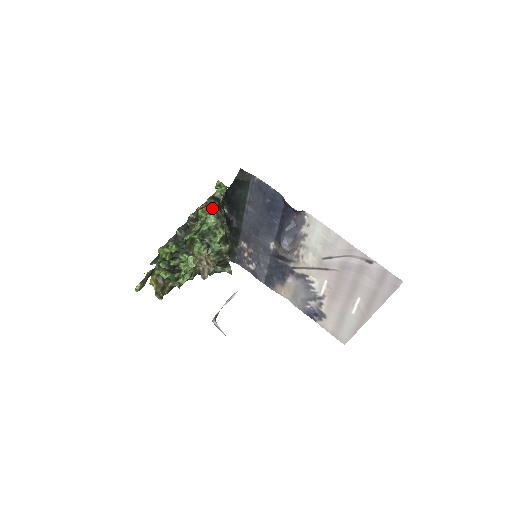
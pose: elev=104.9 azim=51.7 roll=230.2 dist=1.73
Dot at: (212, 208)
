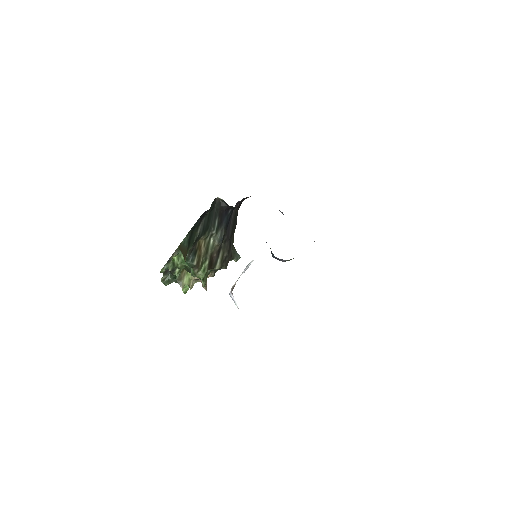
Dot at: occluded
